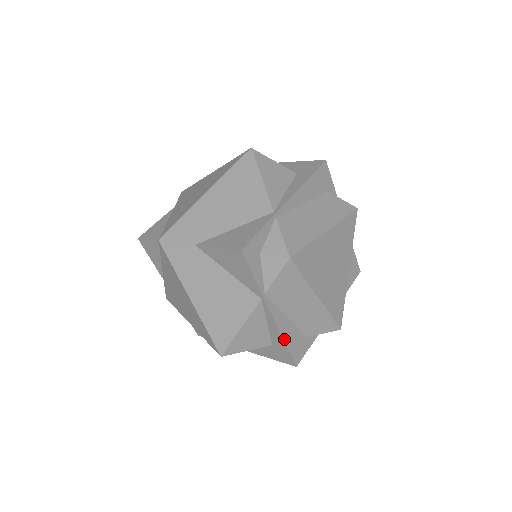
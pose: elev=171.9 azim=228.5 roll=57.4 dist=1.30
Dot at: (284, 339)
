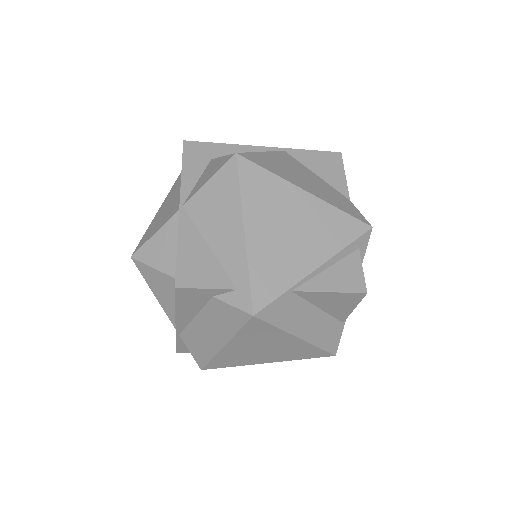
Dot at: occluded
